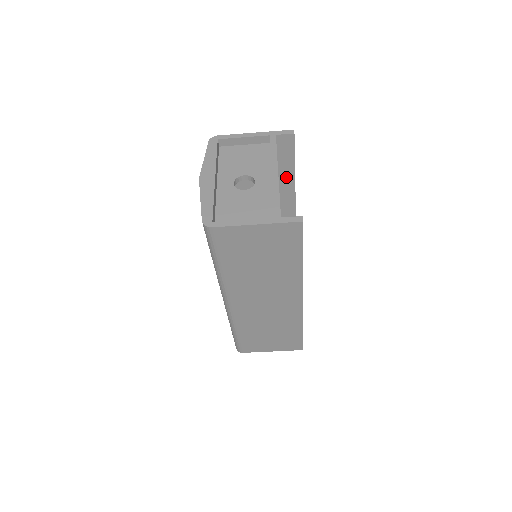
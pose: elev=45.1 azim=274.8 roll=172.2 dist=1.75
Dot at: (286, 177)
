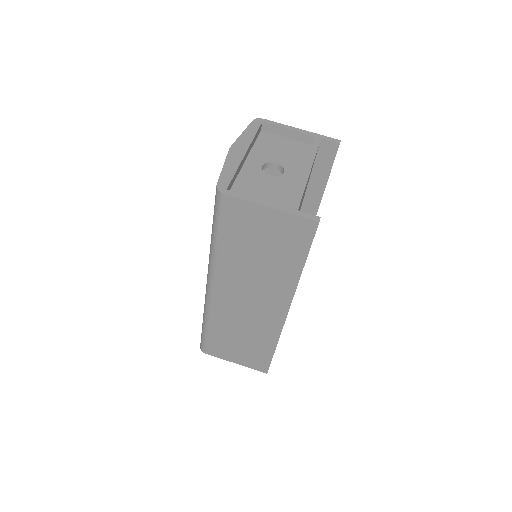
Dot at: (315, 188)
